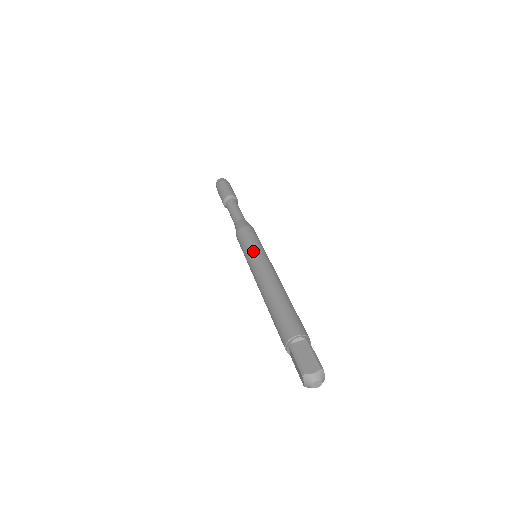
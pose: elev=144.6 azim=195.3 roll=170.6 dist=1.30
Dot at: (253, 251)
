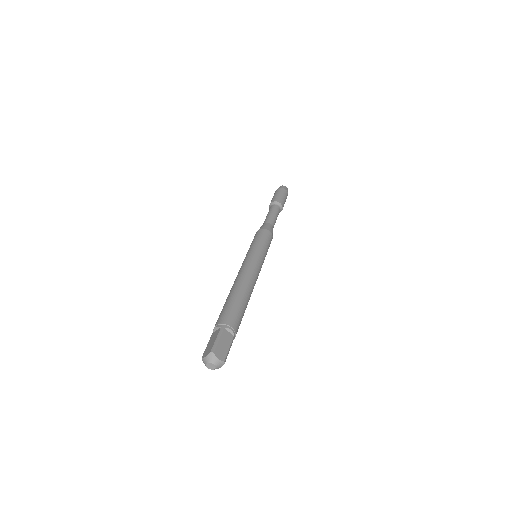
Dot at: (260, 252)
